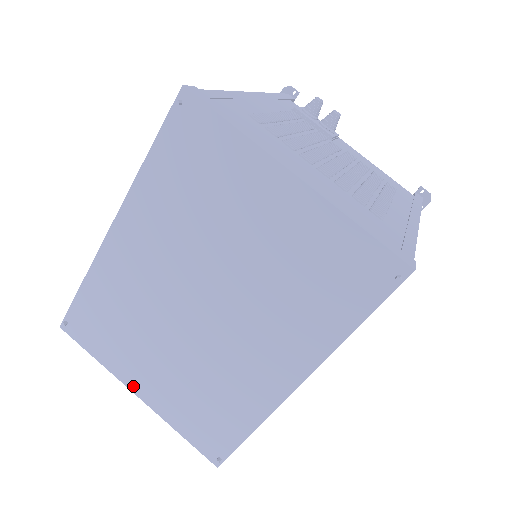
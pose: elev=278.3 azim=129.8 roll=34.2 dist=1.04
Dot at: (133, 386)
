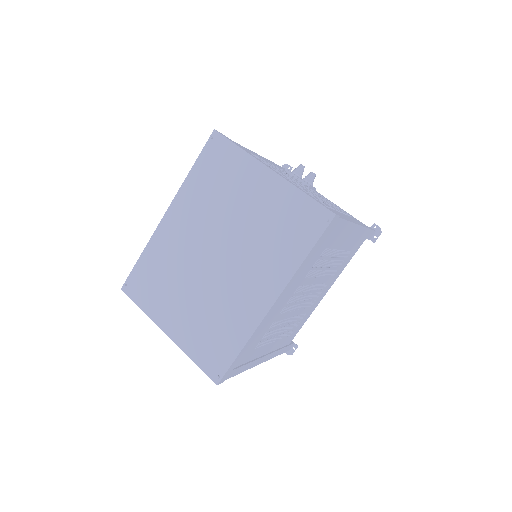
Dot at: (164, 327)
